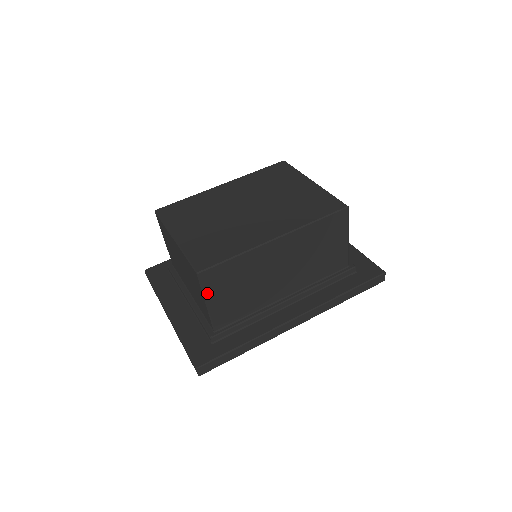
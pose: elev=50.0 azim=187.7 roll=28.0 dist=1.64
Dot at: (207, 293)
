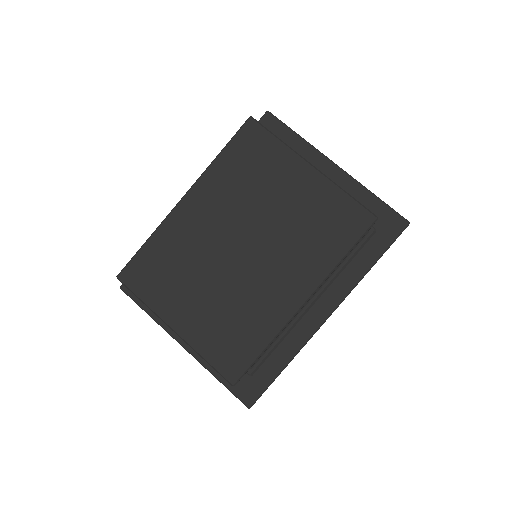
Dot at: occluded
